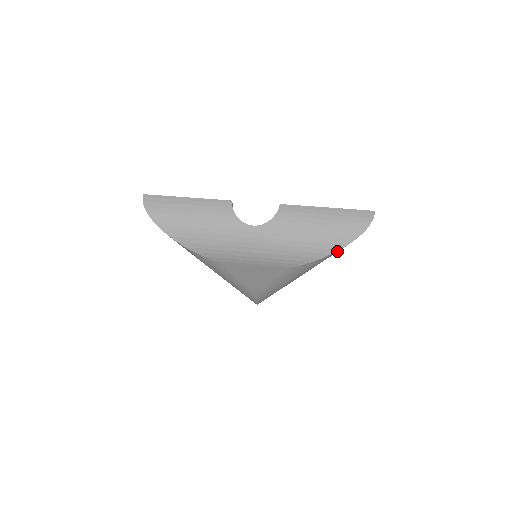
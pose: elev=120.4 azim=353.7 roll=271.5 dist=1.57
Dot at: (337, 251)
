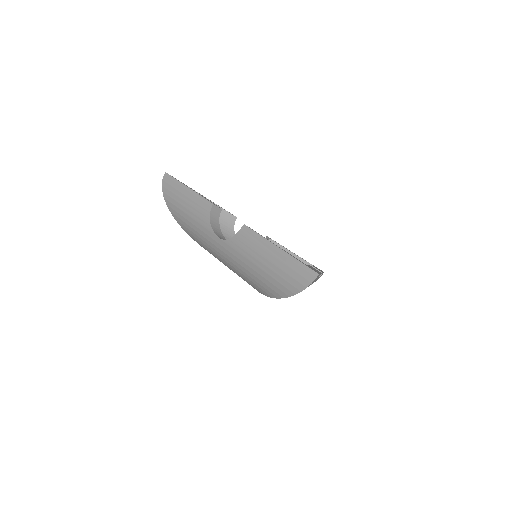
Dot at: occluded
